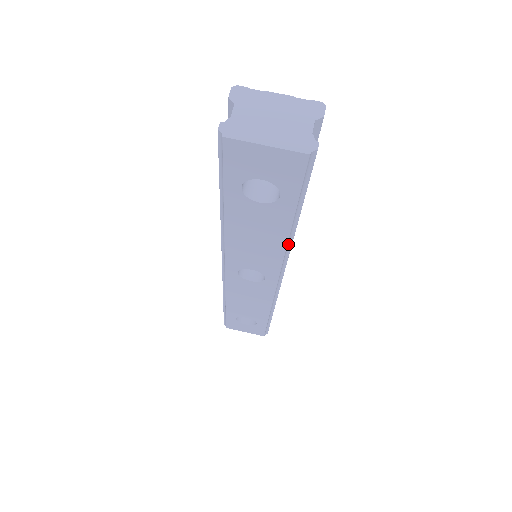
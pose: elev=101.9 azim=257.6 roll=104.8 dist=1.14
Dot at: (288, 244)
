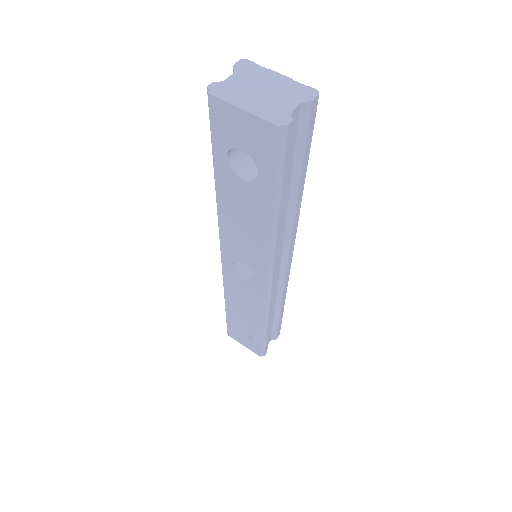
Dot at: (272, 239)
